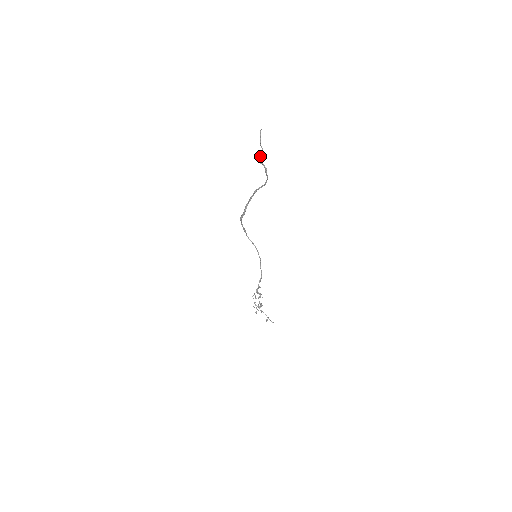
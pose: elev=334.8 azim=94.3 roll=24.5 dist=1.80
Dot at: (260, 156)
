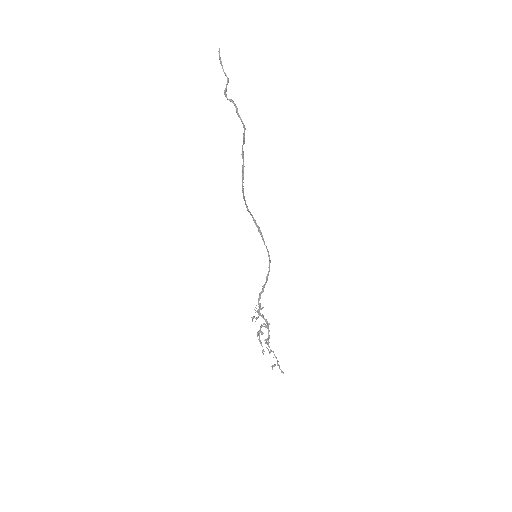
Dot at: (225, 88)
